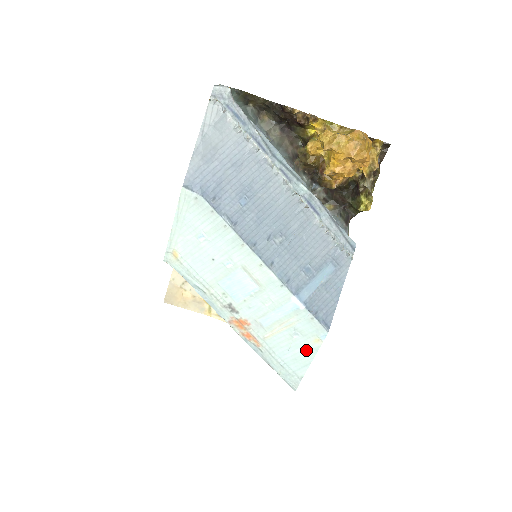
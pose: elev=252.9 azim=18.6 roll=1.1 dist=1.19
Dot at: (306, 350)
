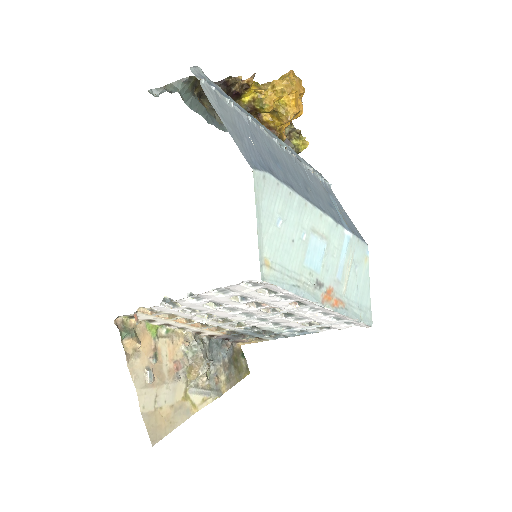
Dot at: (364, 276)
